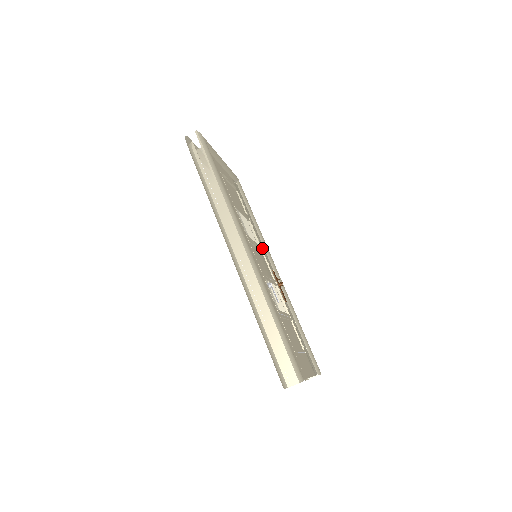
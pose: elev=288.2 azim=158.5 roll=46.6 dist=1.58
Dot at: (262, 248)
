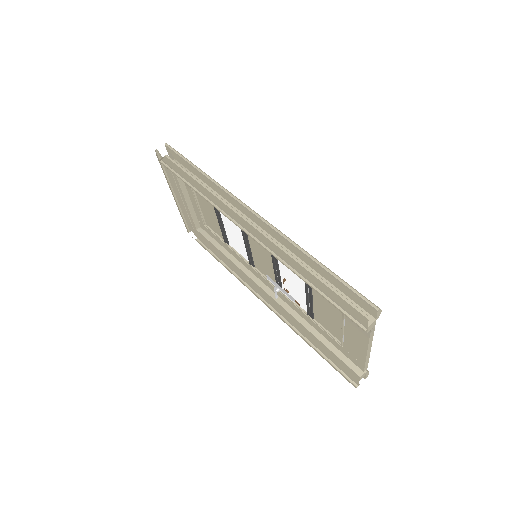
Dot at: occluded
